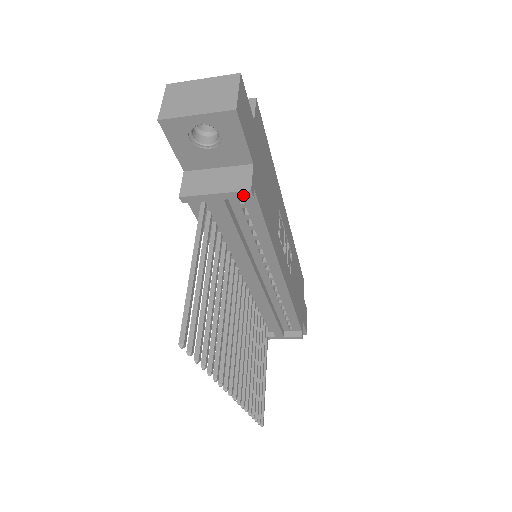
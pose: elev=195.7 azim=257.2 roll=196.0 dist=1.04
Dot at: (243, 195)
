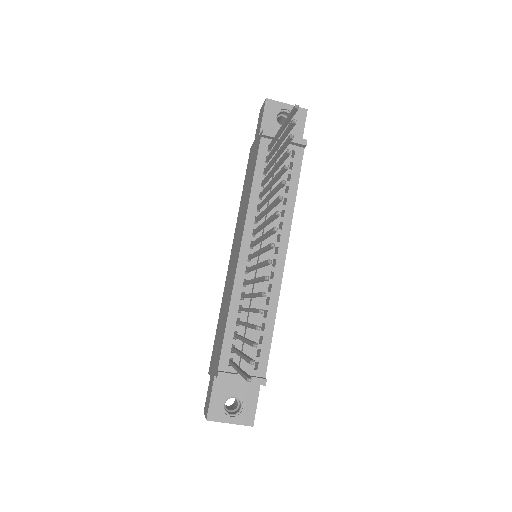
Dot at: (301, 142)
